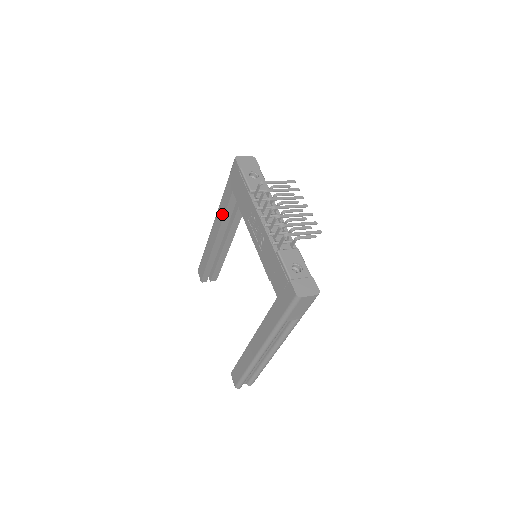
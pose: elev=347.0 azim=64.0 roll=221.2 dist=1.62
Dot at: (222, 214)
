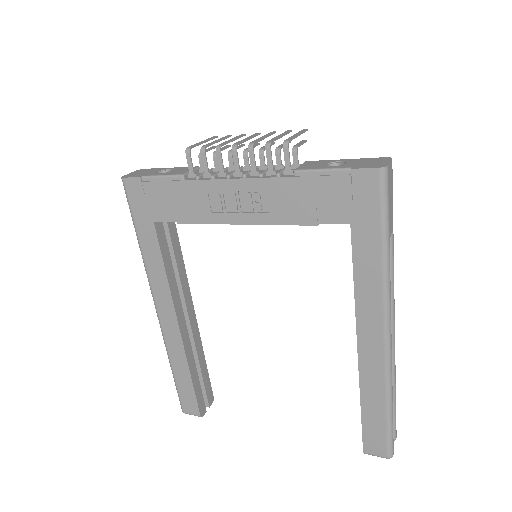
Dot at: (161, 275)
